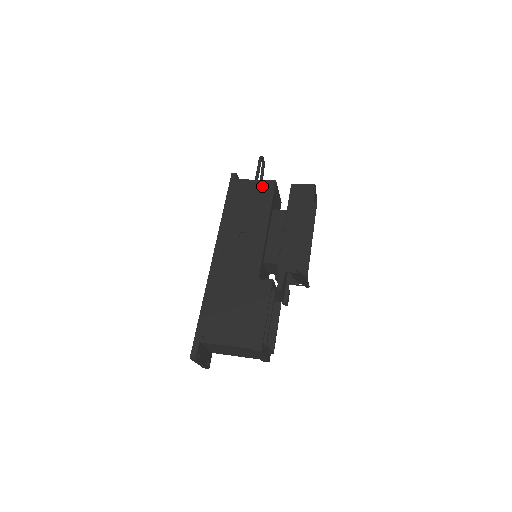
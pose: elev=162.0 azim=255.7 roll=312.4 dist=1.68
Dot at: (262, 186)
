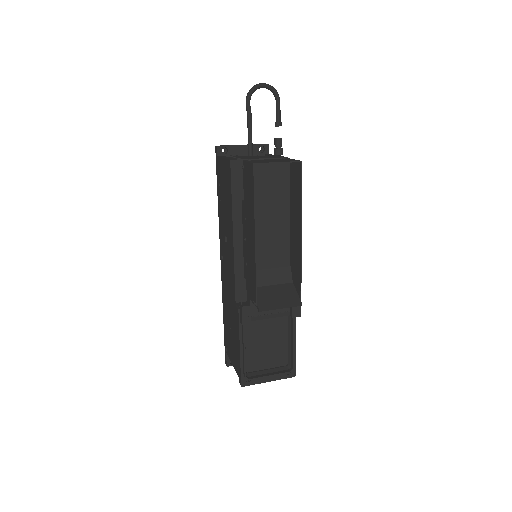
Dot at: (226, 169)
